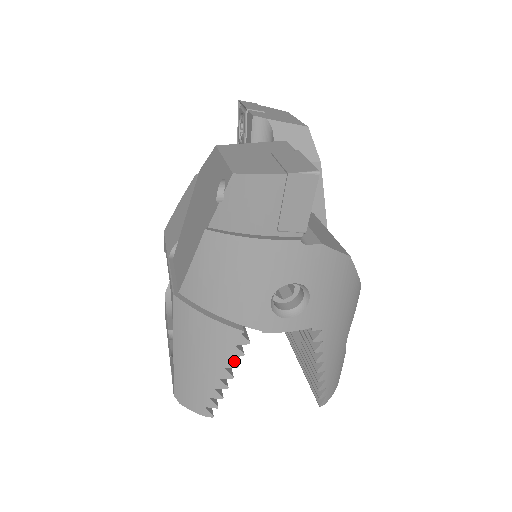
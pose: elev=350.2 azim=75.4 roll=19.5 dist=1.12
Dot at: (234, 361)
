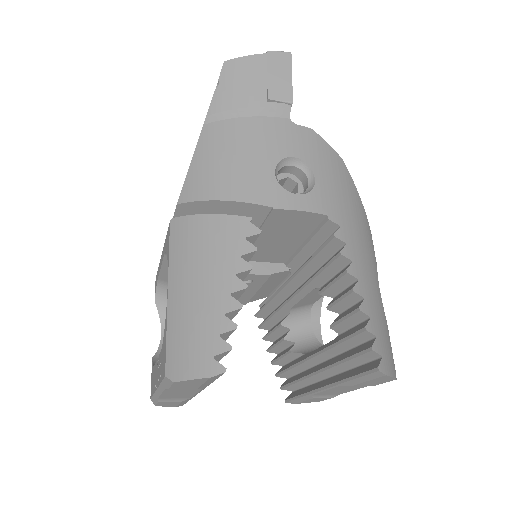
Dot at: (245, 261)
